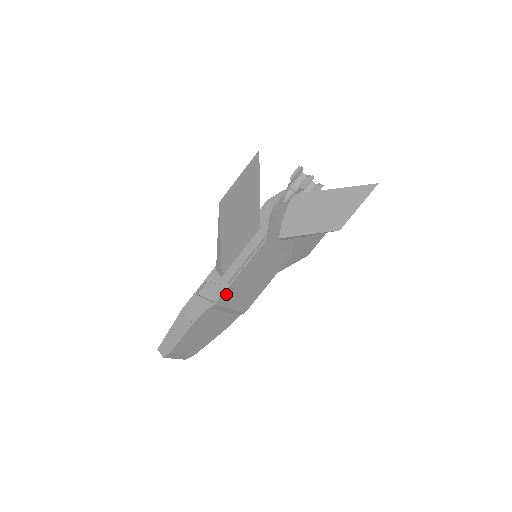
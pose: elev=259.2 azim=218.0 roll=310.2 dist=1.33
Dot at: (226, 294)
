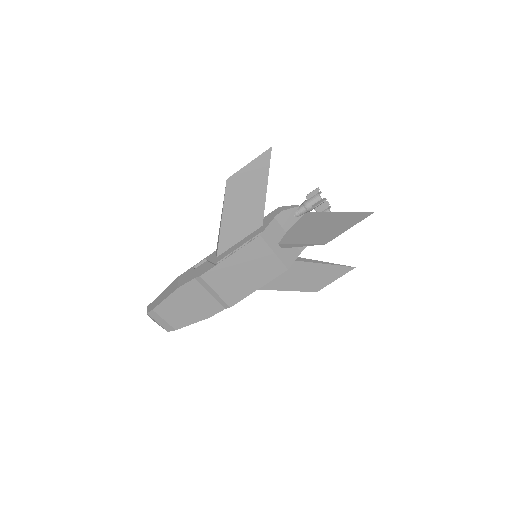
Dot at: (213, 271)
